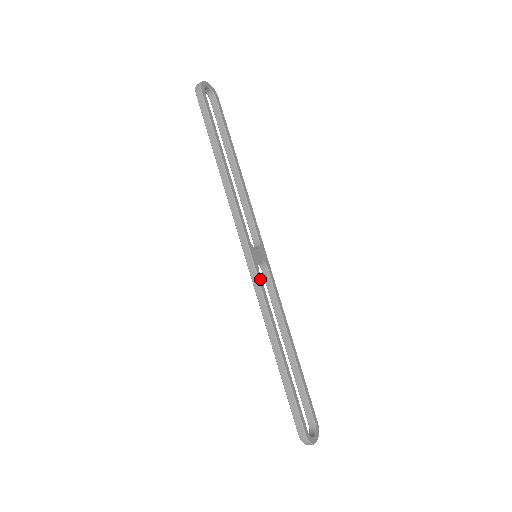
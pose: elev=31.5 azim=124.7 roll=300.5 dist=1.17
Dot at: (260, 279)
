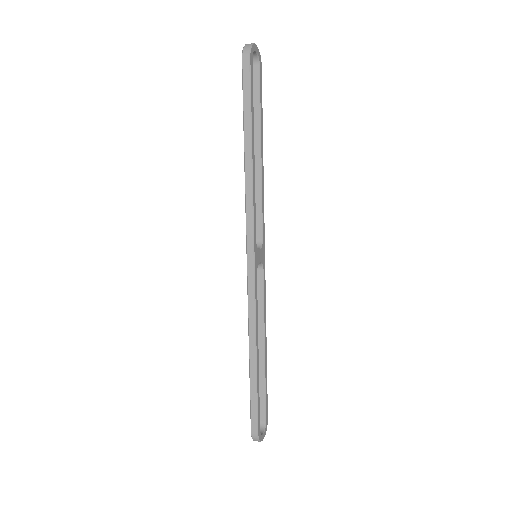
Dot at: (256, 283)
